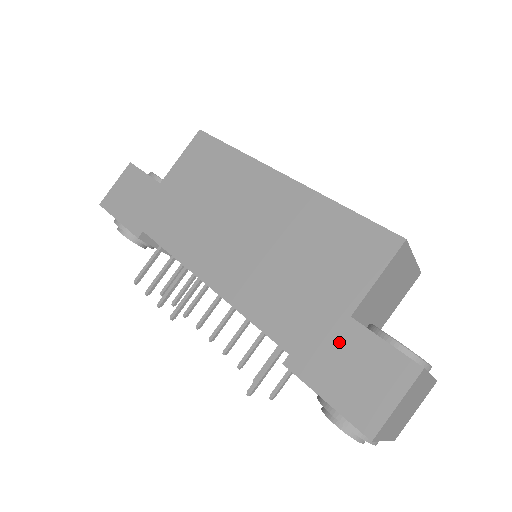
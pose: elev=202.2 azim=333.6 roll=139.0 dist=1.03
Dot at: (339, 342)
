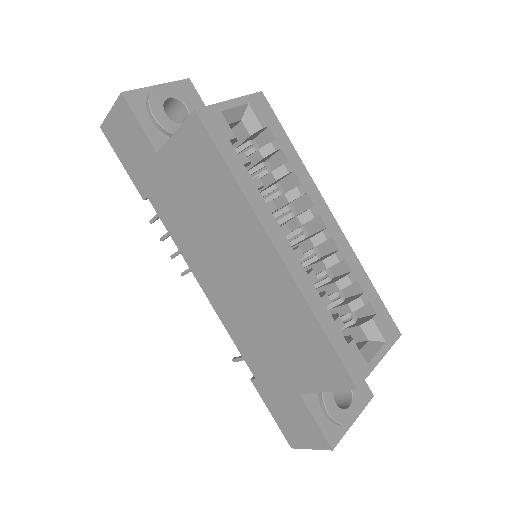
Dot at: (288, 399)
